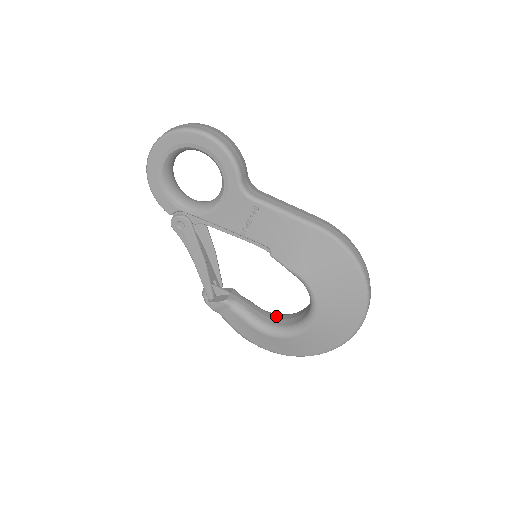
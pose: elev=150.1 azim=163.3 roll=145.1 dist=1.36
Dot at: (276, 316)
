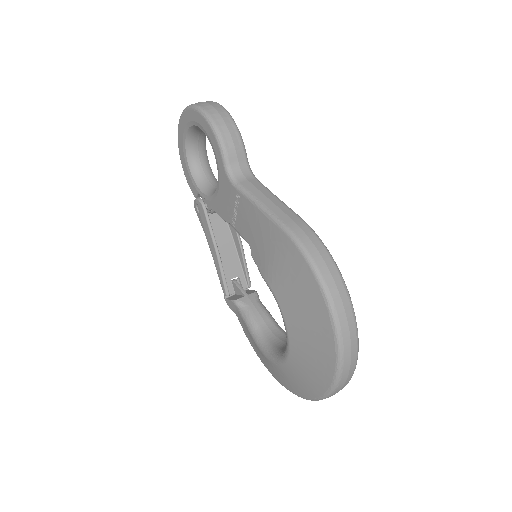
Dot at: (283, 336)
